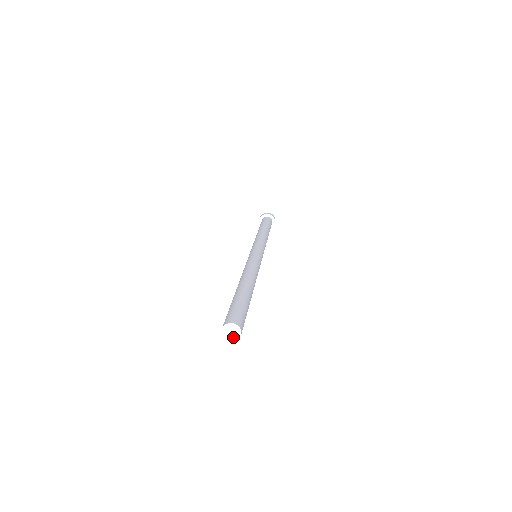
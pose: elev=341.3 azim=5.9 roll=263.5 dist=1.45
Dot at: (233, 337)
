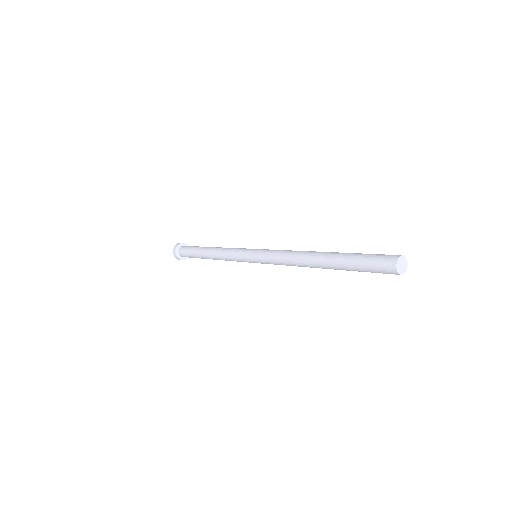
Dot at: (404, 268)
